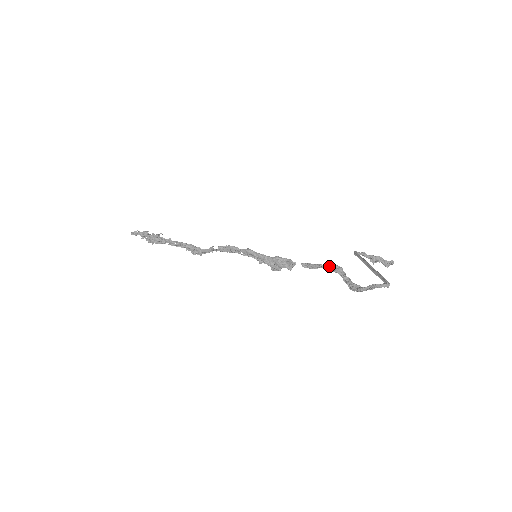
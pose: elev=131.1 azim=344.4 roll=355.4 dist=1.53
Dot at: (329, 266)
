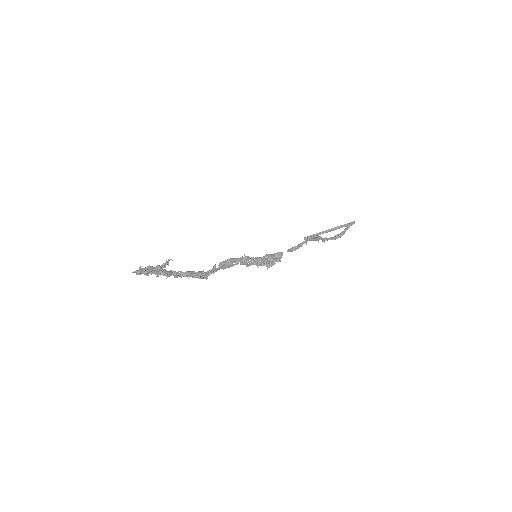
Dot at: (308, 239)
